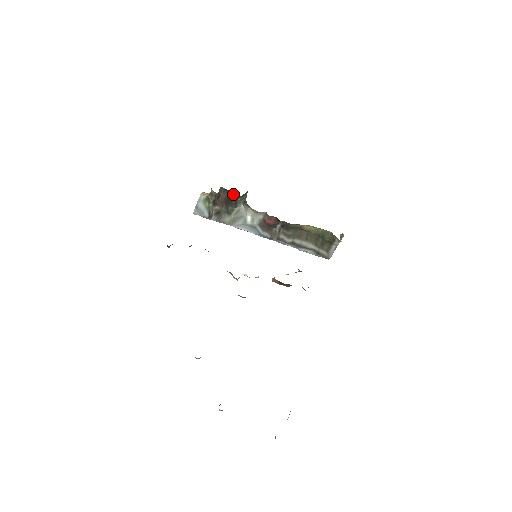
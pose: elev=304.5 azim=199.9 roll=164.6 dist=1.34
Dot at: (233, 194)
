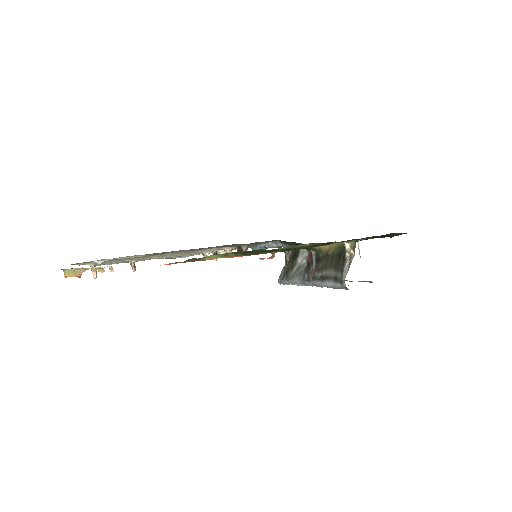
Dot at: occluded
